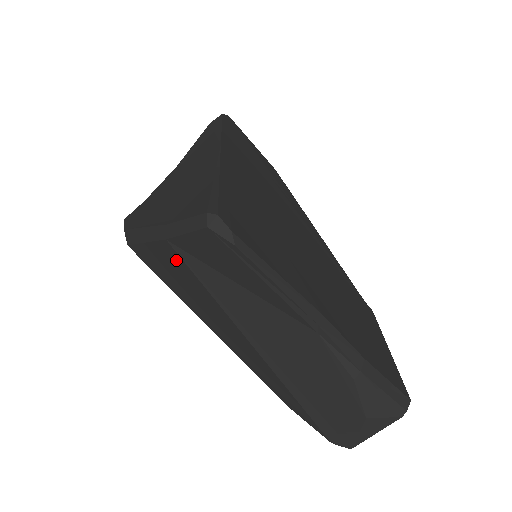
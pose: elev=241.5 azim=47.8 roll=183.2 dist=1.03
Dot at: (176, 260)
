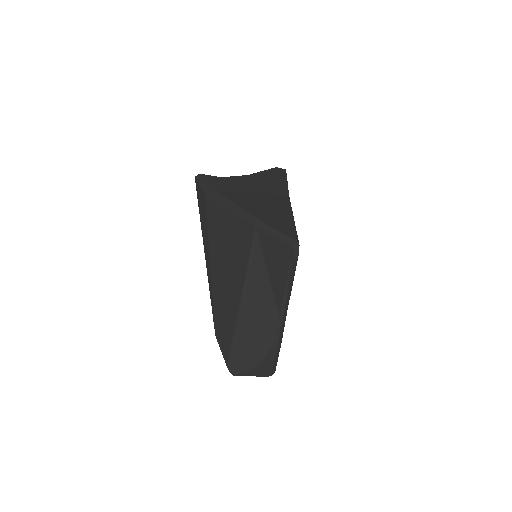
Dot at: (246, 236)
